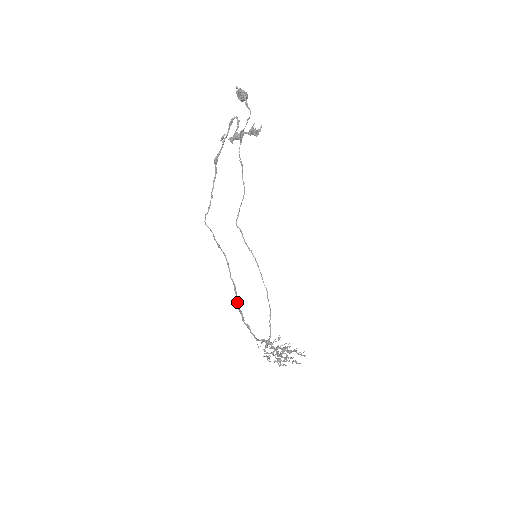
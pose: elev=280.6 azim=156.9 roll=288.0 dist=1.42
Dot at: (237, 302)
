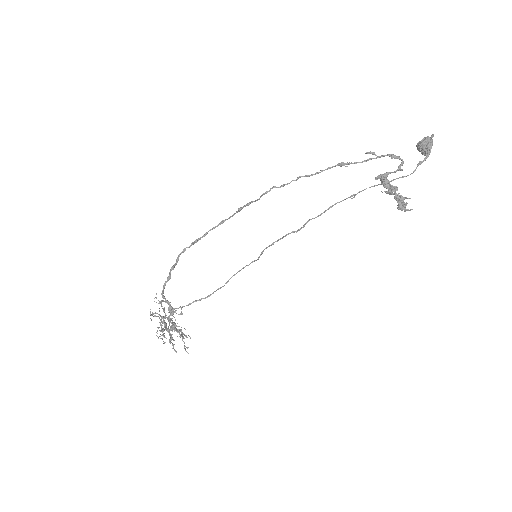
Dot at: (185, 249)
